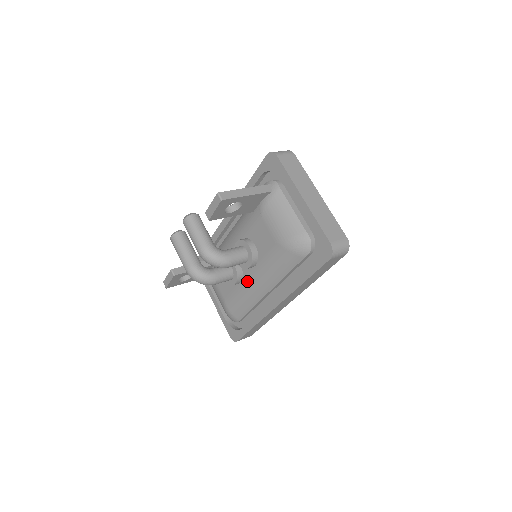
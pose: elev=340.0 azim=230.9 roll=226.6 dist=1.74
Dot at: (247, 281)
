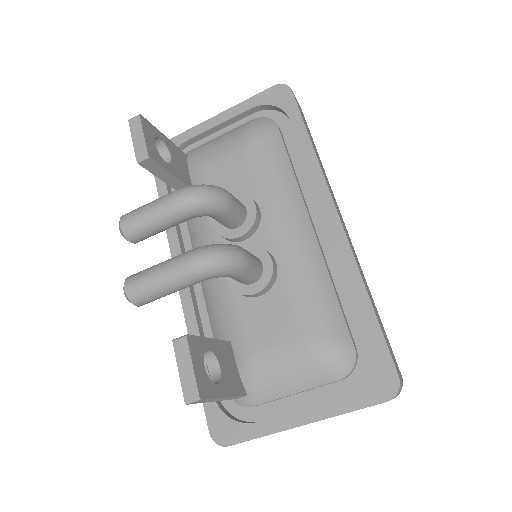
Dot at: (278, 244)
